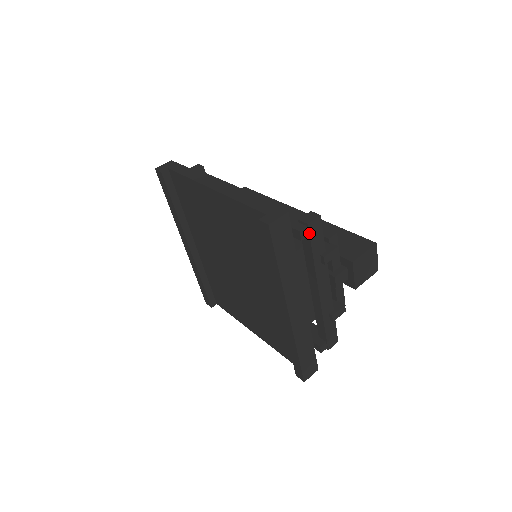
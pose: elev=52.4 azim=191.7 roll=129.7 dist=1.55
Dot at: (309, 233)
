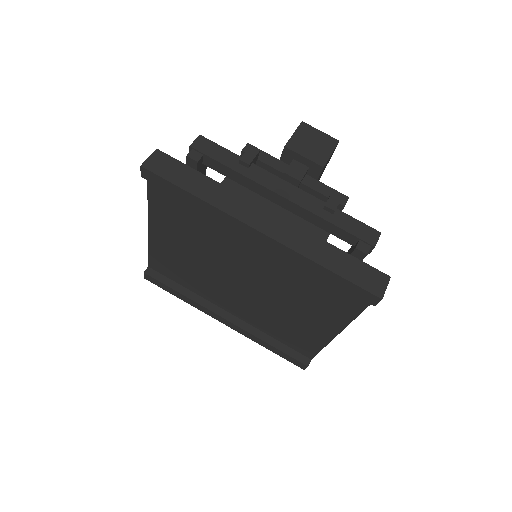
Dot at: (200, 152)
